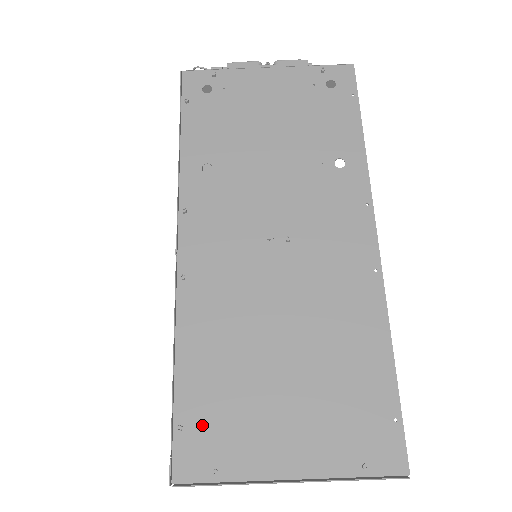
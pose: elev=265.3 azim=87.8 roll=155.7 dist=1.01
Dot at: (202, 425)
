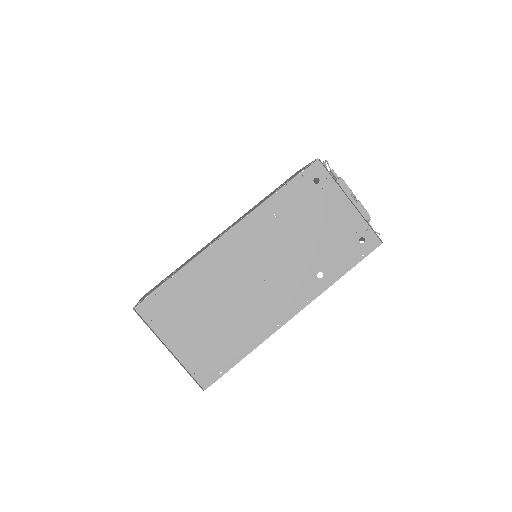
Dot at: (163, 303)
